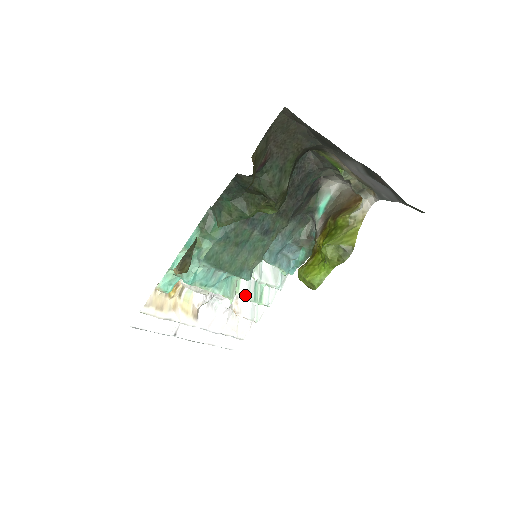
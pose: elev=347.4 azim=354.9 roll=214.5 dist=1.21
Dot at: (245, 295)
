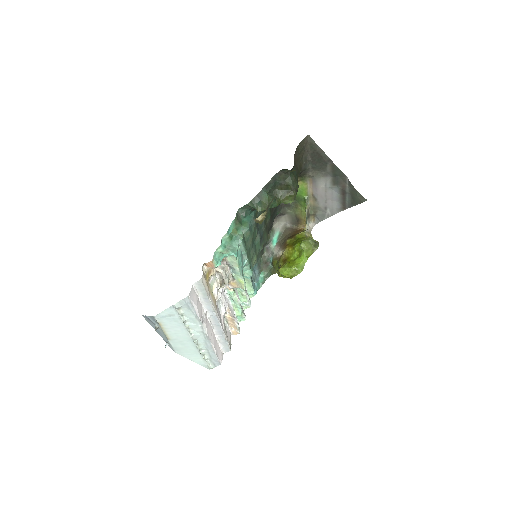
Dot at: (239, 299)
